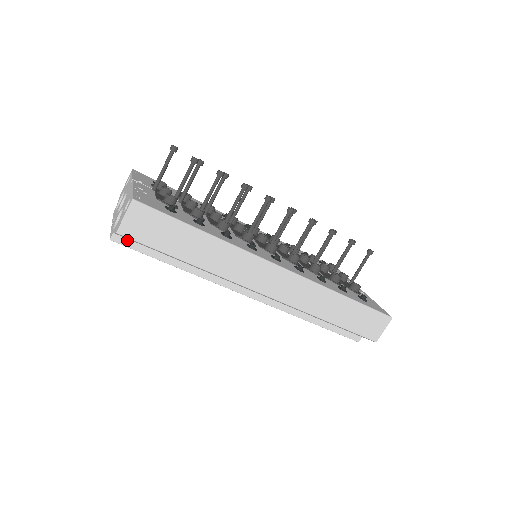
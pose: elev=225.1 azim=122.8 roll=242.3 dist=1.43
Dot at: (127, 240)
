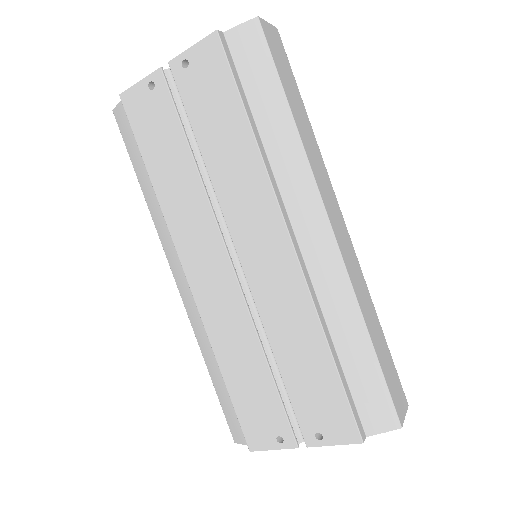
Dot at: (229, 51)
